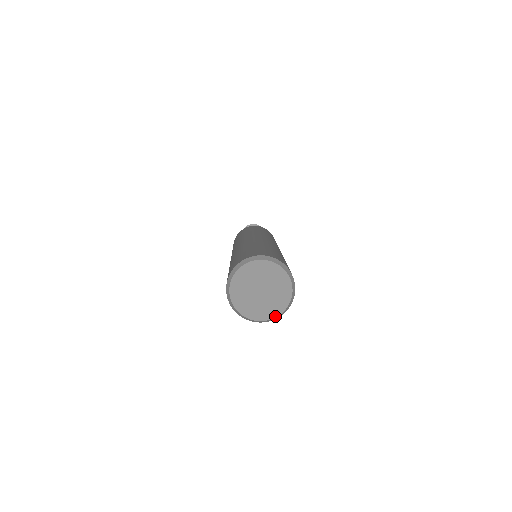
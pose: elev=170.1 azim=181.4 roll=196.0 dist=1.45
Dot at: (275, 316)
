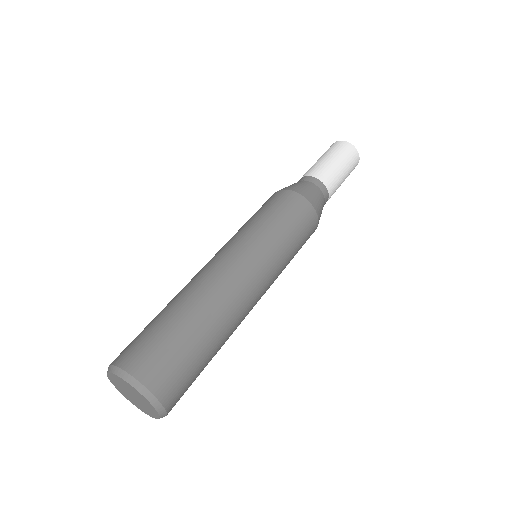
Dot at: (137, 407)
